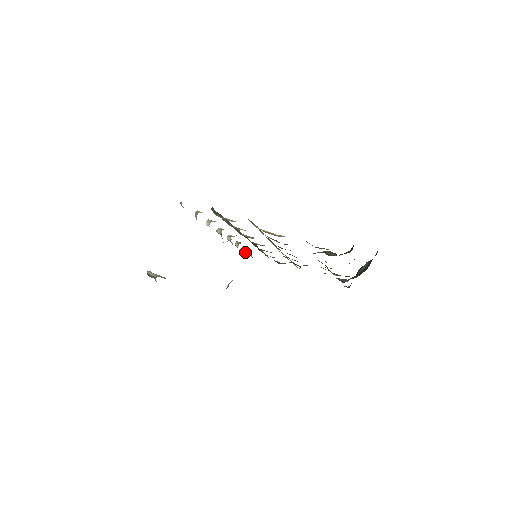
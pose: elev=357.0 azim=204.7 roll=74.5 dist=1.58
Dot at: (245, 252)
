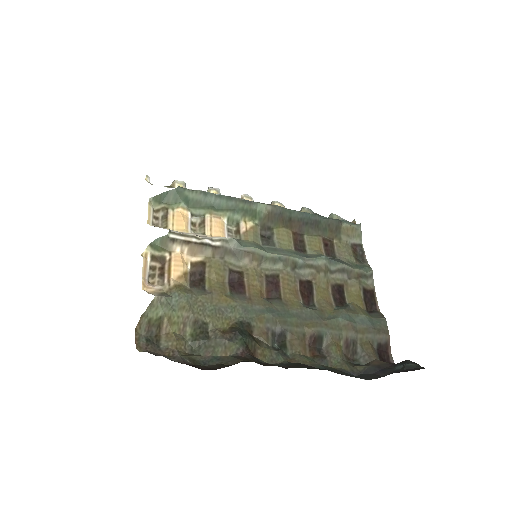
Dot at: occluded
